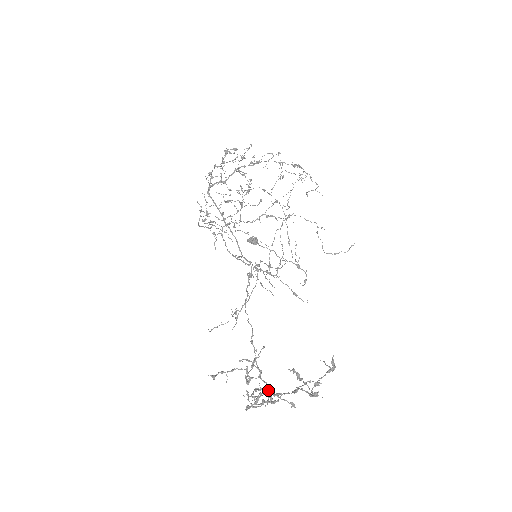
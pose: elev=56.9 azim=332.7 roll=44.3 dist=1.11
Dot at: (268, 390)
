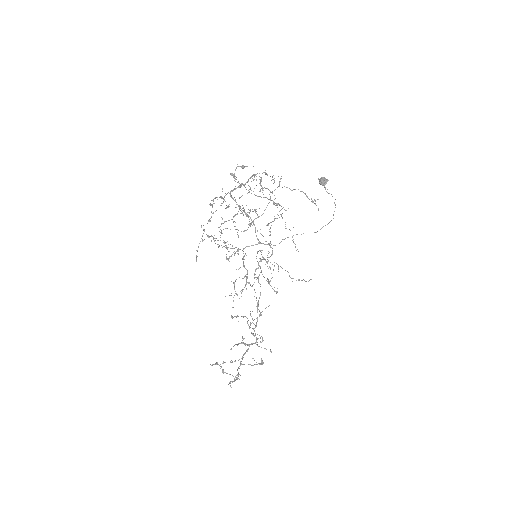
Dot at: (248, 344)
